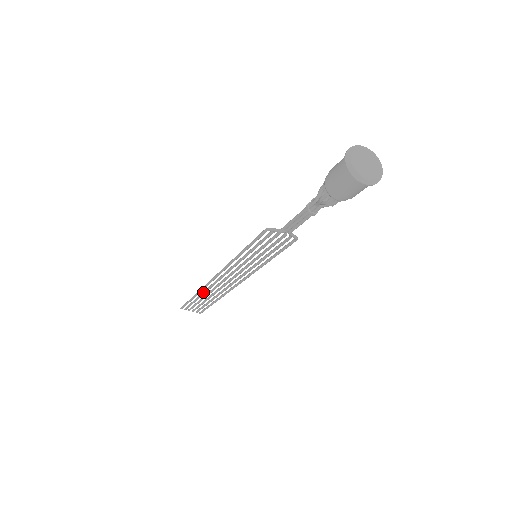
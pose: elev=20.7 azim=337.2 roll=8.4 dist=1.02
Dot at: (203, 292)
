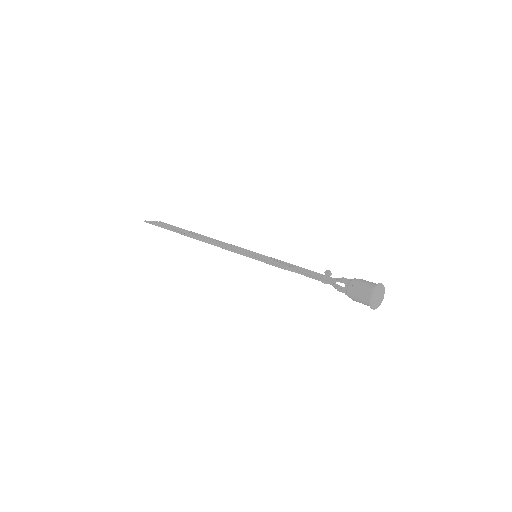
Dot at: occluded
